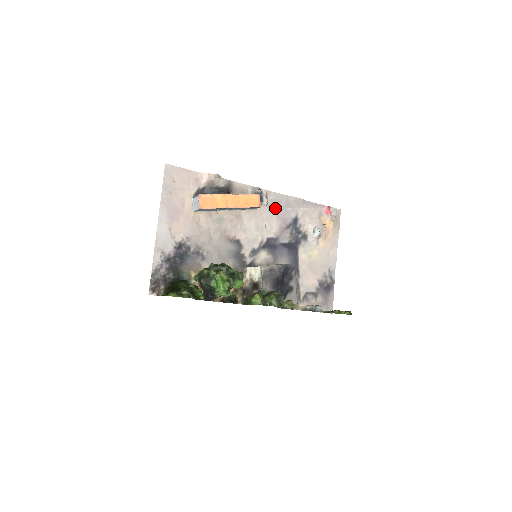
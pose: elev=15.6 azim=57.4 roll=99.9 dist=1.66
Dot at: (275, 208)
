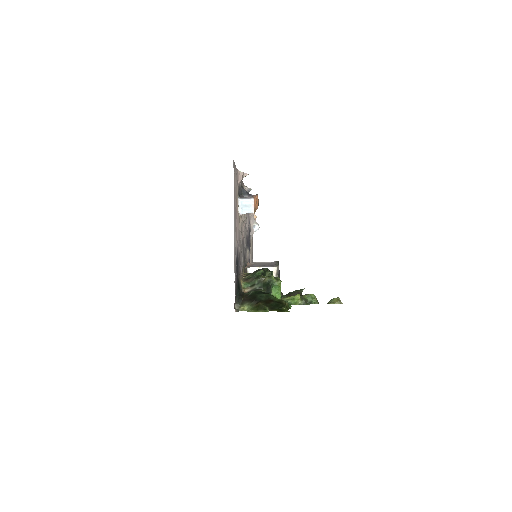
Dot at: occluded
